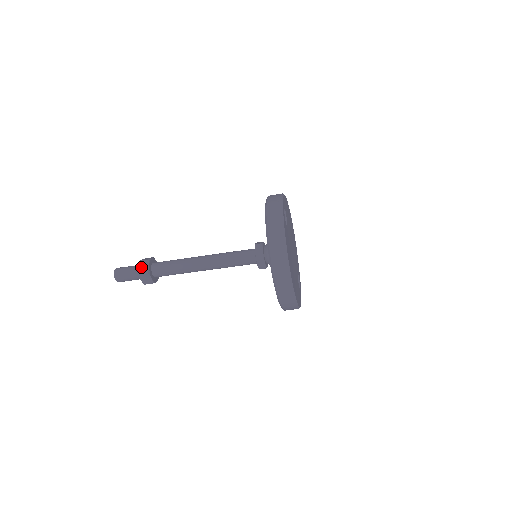
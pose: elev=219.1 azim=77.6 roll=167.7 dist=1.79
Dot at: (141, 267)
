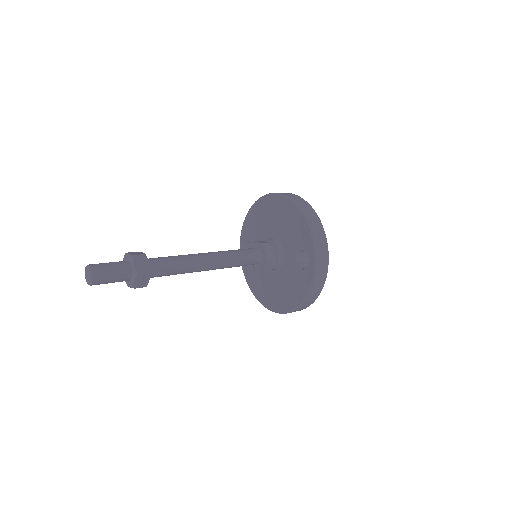
Dot at: (139, 281)
